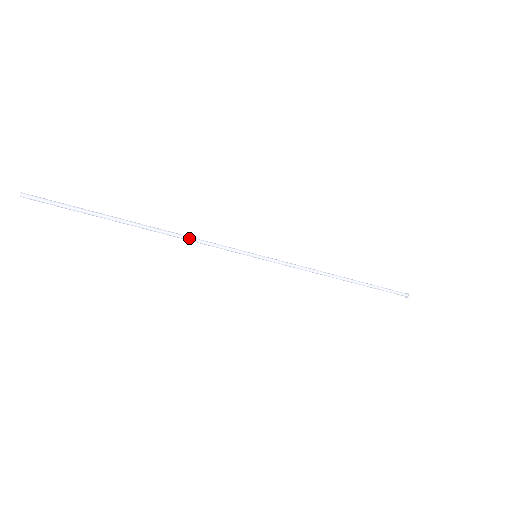
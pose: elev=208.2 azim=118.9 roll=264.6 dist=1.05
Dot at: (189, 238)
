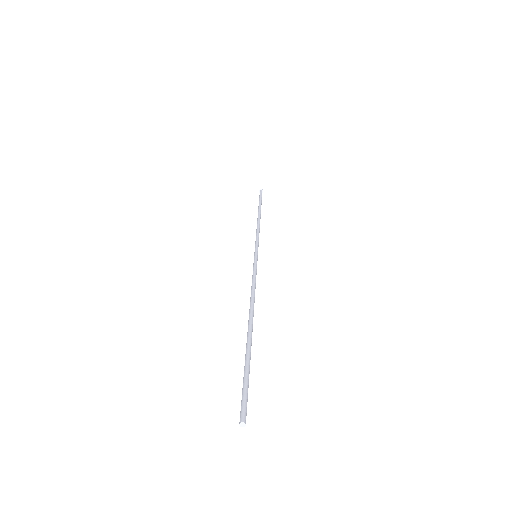
Dot at: occluded
